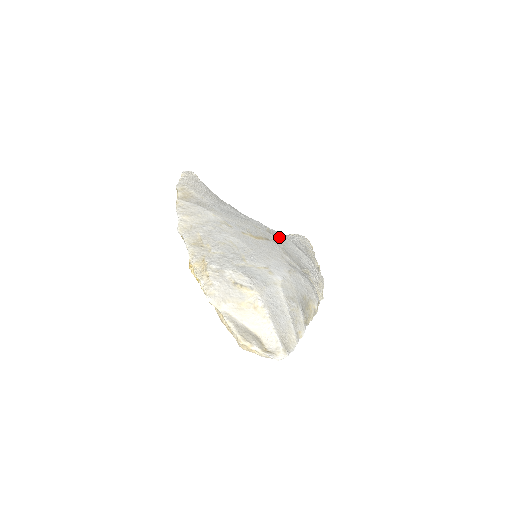
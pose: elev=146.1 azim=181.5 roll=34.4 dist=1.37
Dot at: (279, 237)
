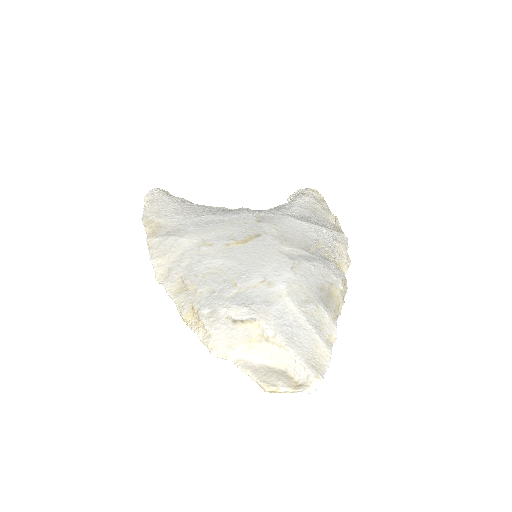
Dot at: (272, 220)
